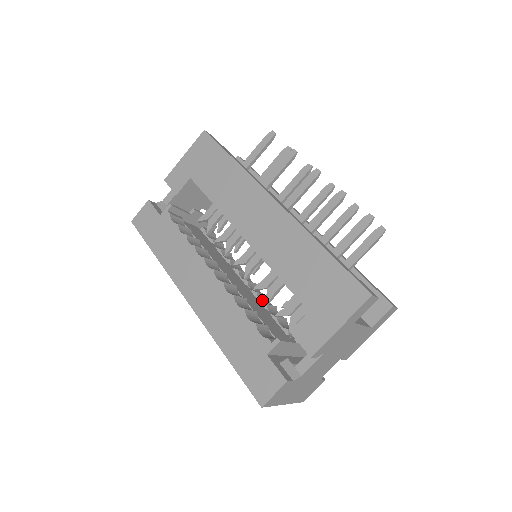
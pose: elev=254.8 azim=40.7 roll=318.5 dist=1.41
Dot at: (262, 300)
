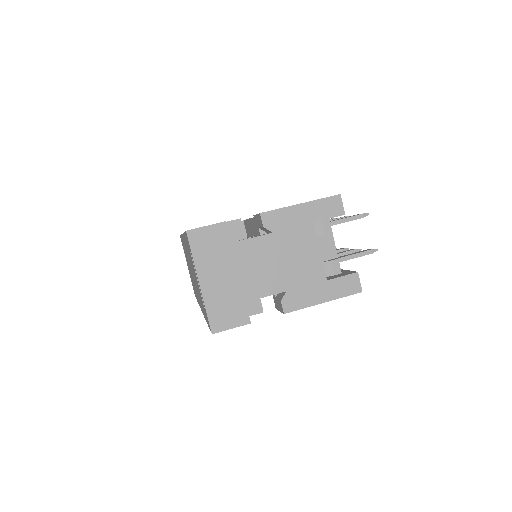
Dot at: occluded
